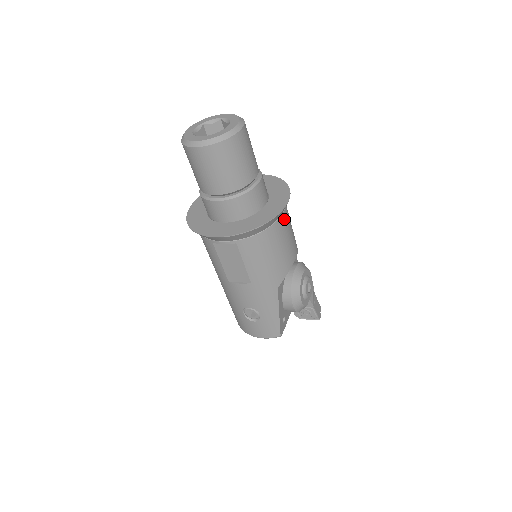
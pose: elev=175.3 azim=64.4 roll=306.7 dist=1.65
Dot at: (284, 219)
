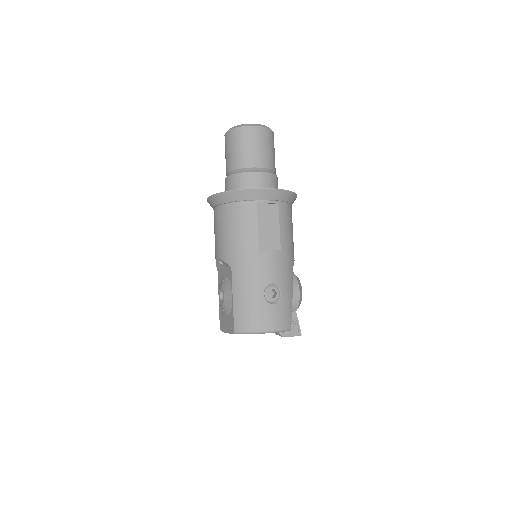
Dot at: occluded
